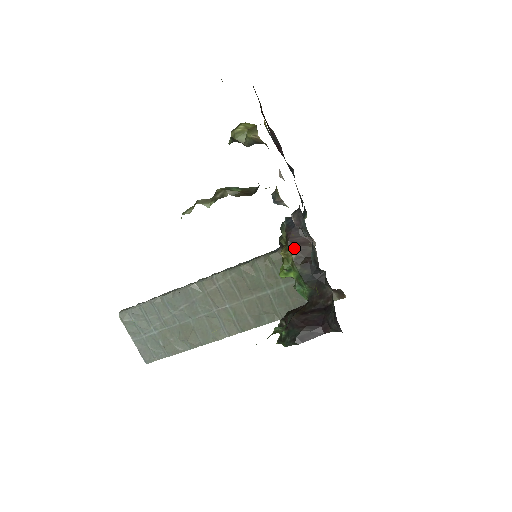
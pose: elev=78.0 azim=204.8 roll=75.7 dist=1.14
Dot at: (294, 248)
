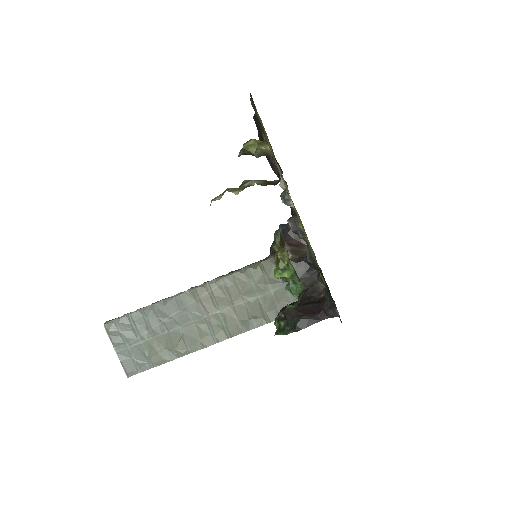
Dot at: (290, 249)
